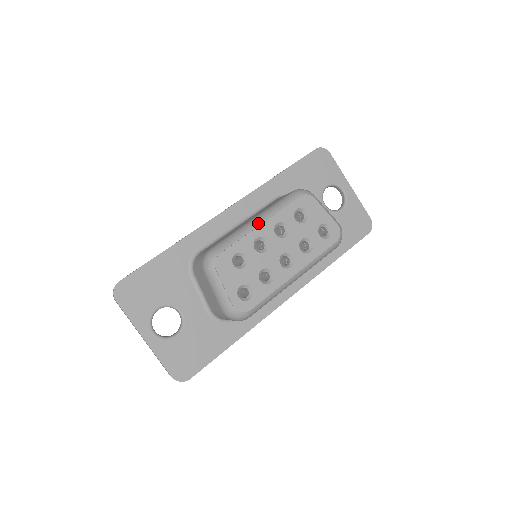
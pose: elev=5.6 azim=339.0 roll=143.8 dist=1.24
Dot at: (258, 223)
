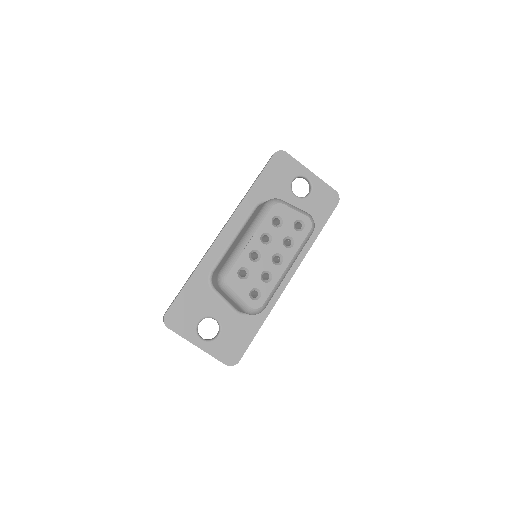
Dot at: (247, 240)
